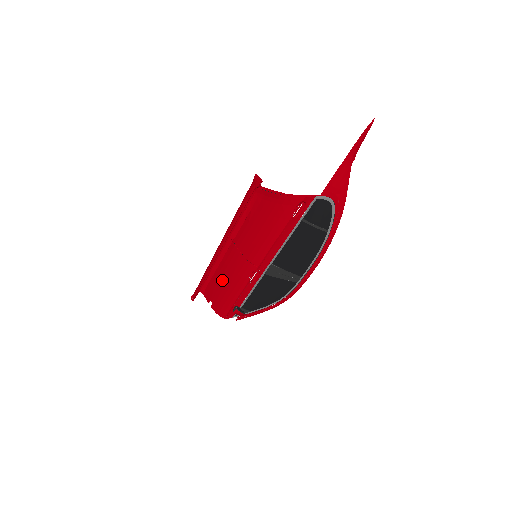
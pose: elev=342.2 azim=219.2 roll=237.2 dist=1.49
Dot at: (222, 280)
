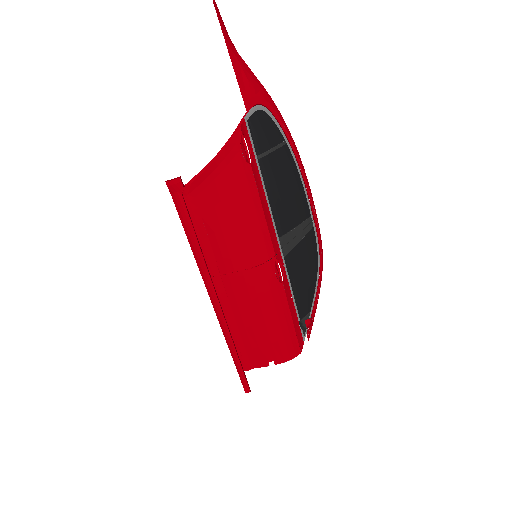
Dot at: (256, 324)
